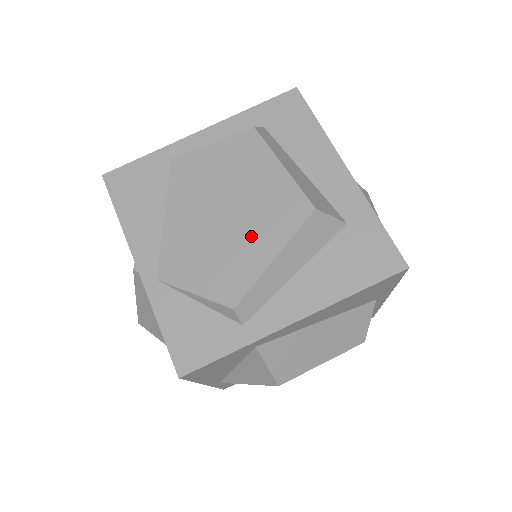
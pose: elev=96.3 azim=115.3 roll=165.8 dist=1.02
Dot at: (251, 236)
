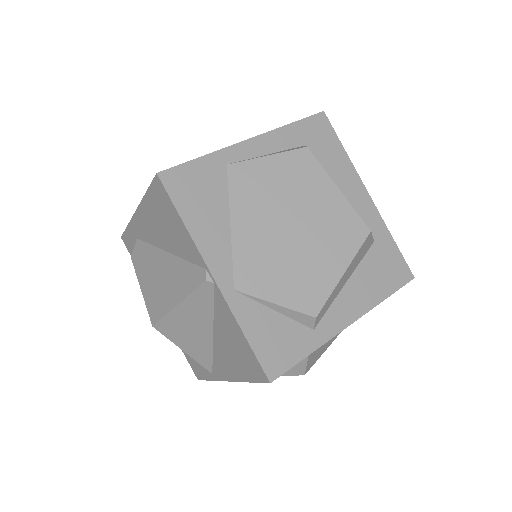
Dot at: (321, 252)
